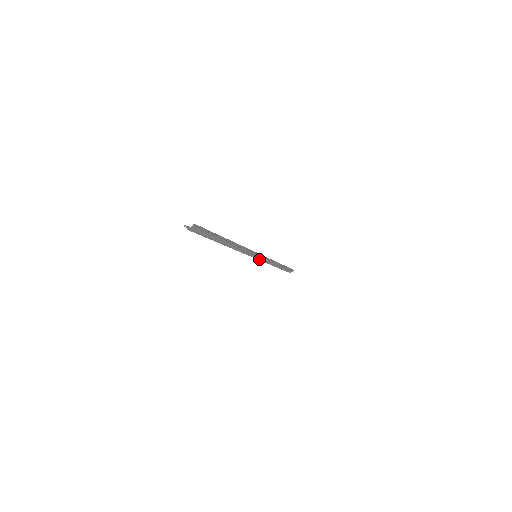
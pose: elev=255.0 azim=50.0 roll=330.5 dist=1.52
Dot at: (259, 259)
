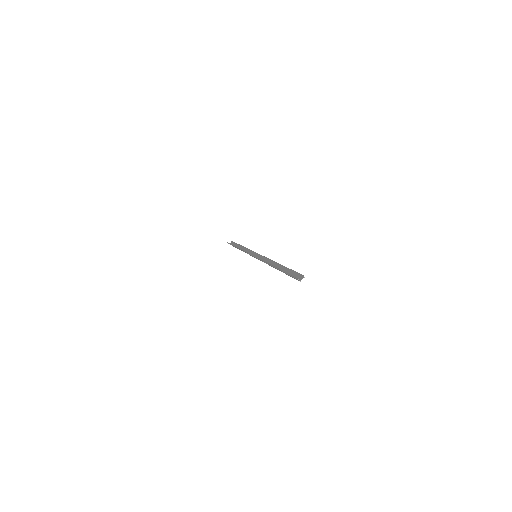
Dot at: occluded
